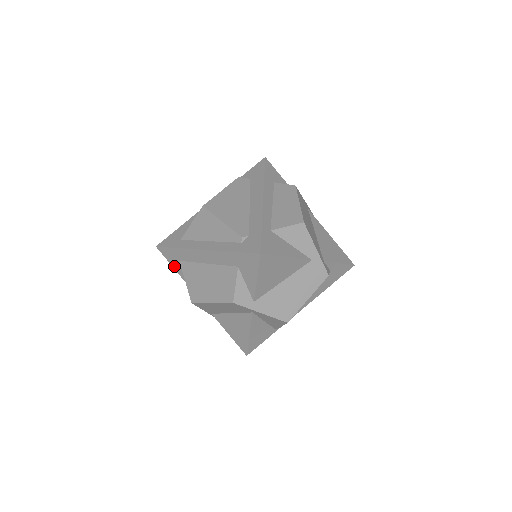
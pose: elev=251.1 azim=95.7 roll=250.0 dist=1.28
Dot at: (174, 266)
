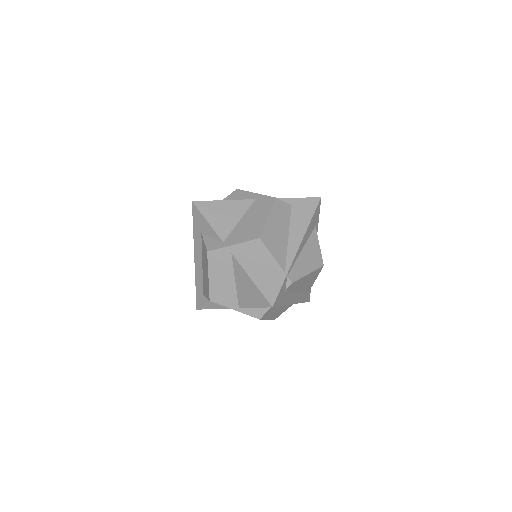
Dot at: (207, 307)
